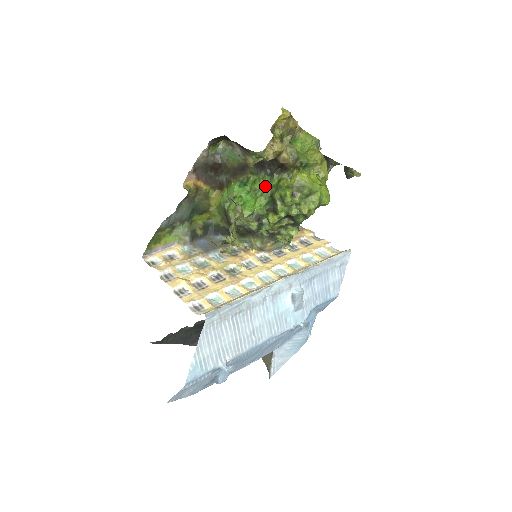
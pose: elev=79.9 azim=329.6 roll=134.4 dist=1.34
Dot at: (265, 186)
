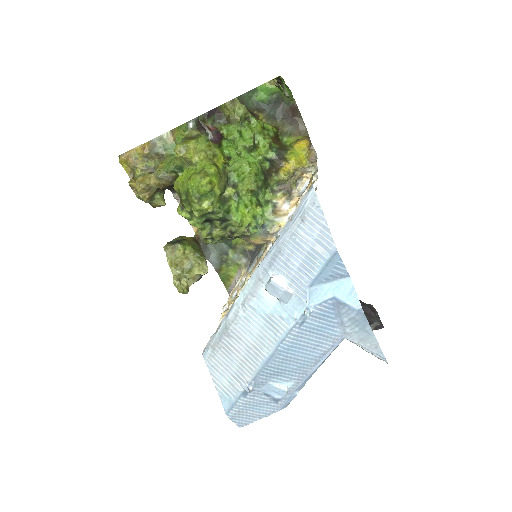
Dot at: occluded
